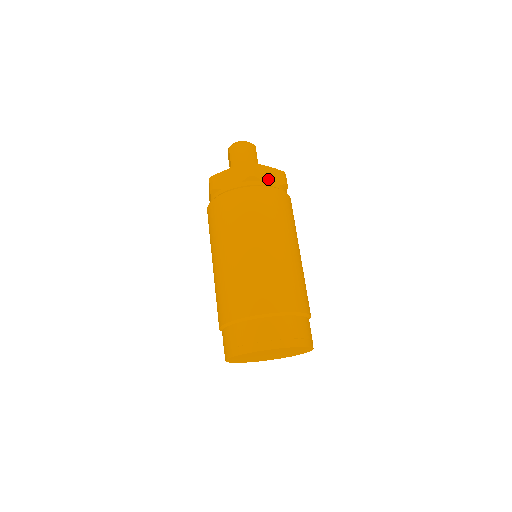
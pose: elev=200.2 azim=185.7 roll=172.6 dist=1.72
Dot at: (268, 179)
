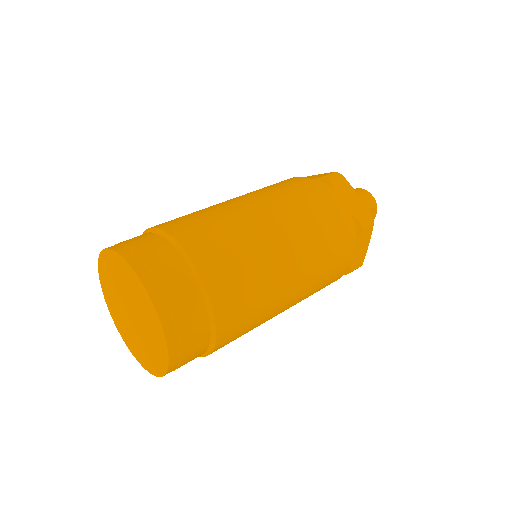
Dot at: (343, 197)
